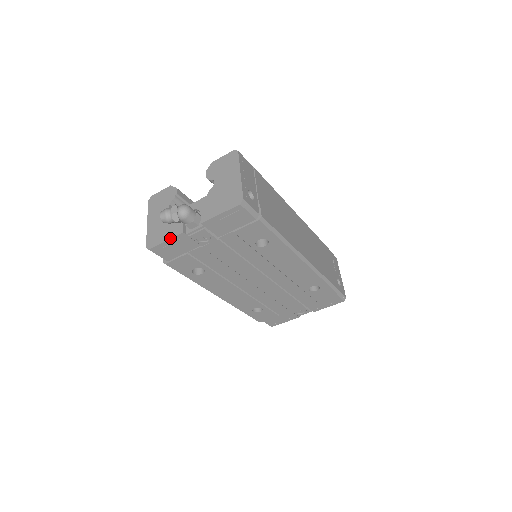
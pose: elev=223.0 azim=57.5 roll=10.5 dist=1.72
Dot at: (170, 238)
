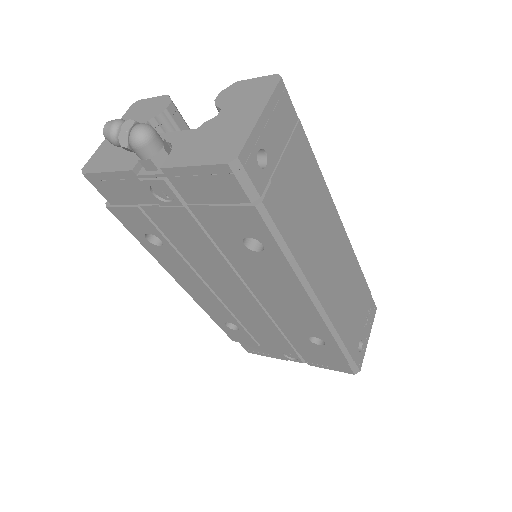
Dot at: (113, 170)
